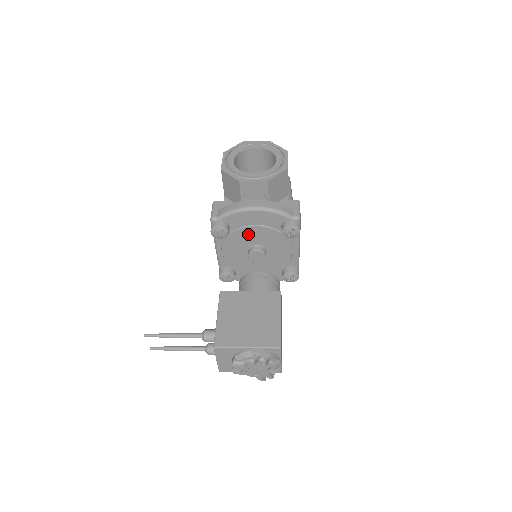
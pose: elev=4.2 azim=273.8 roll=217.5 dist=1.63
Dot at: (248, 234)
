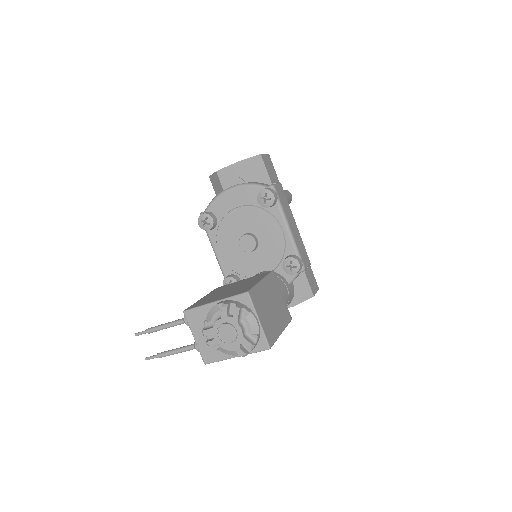
Dot at: (234, 221)
